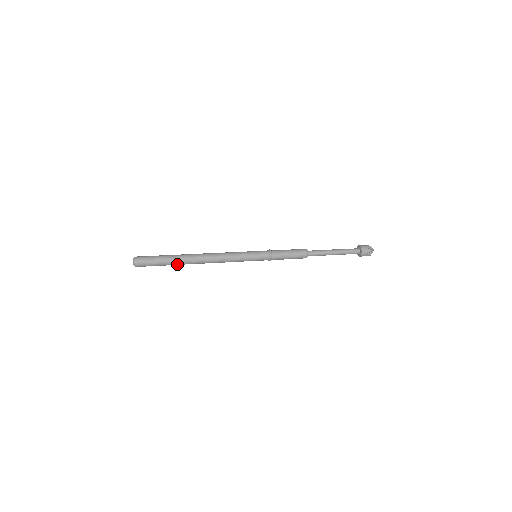
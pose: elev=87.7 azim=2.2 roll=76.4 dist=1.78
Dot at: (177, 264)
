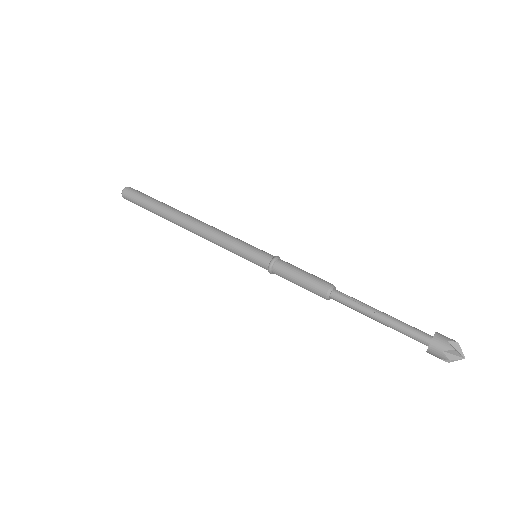
Dot at: (163, 217)
